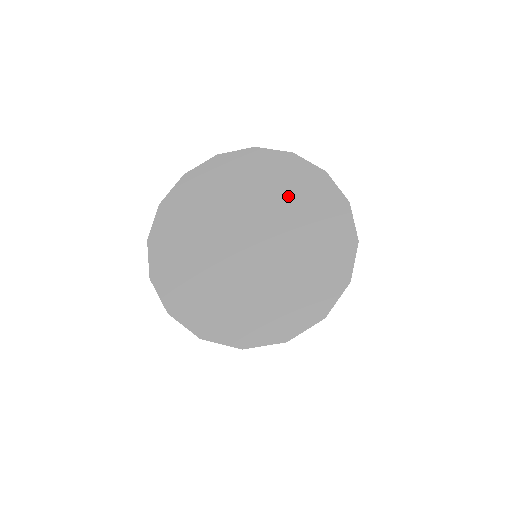
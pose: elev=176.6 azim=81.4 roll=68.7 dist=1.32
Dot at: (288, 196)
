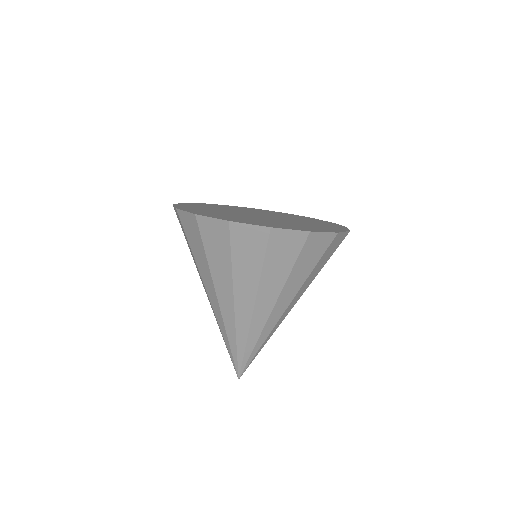
Dot at: (286, 216)
